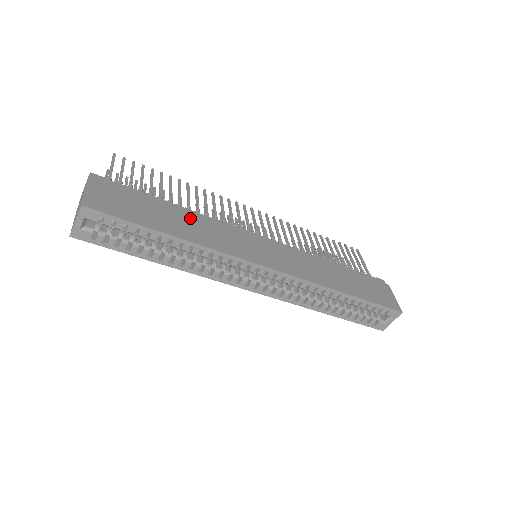
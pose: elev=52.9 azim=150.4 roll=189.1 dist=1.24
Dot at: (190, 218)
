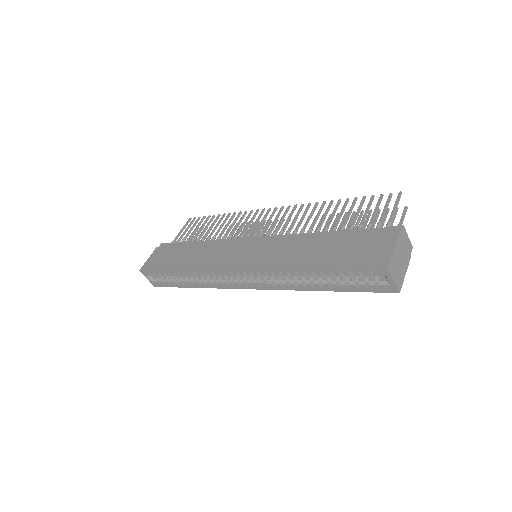
Dot at: (199, 249)
